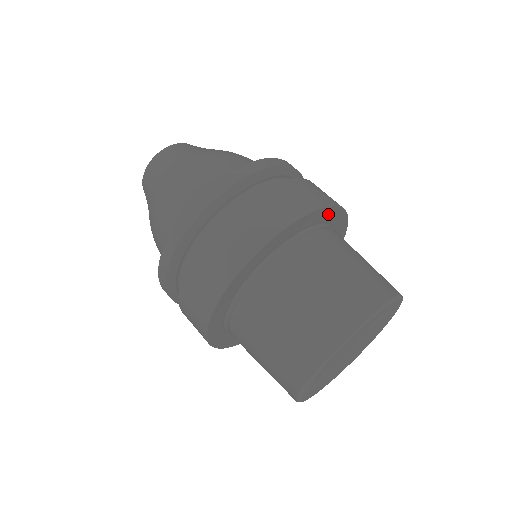
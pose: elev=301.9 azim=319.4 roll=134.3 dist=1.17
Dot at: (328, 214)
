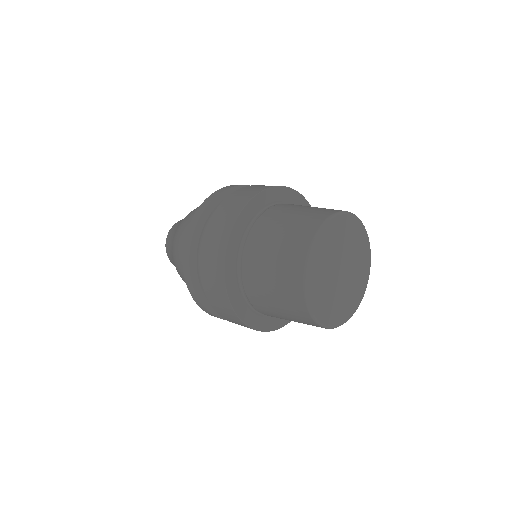
Dot at: (268, 196)
